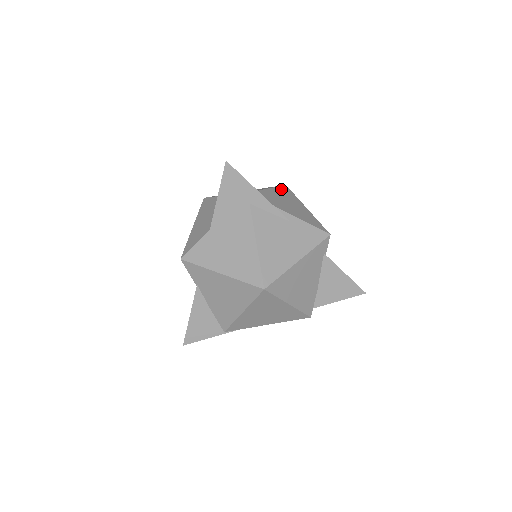
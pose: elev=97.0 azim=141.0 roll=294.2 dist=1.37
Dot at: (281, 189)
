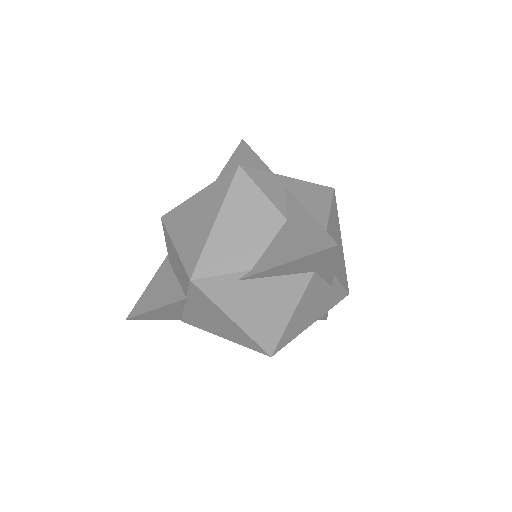
Dot at: (333, 208)
